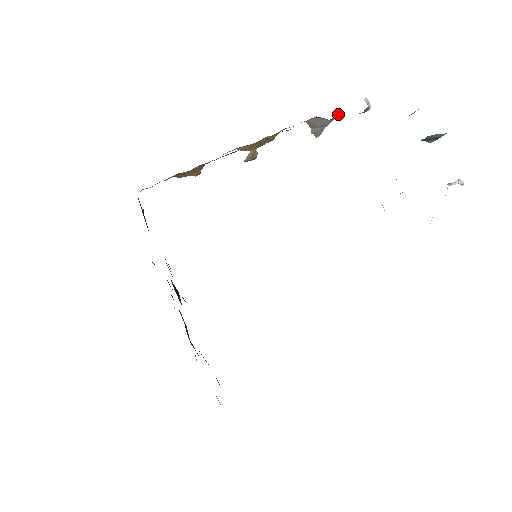
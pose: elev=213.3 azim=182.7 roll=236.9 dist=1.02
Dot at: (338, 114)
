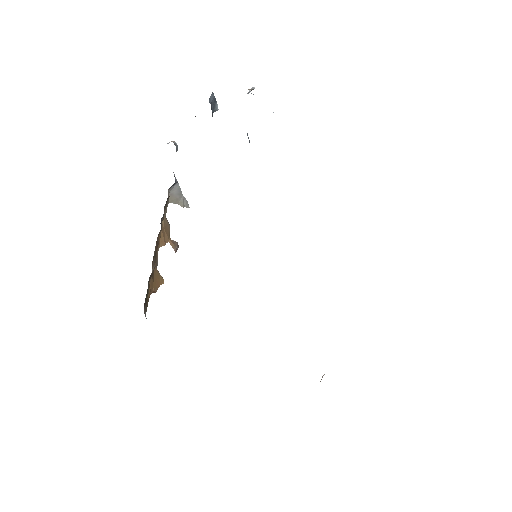
Dot at: occluded
